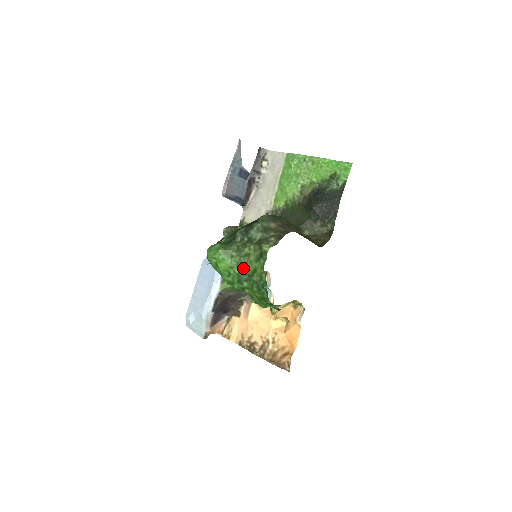
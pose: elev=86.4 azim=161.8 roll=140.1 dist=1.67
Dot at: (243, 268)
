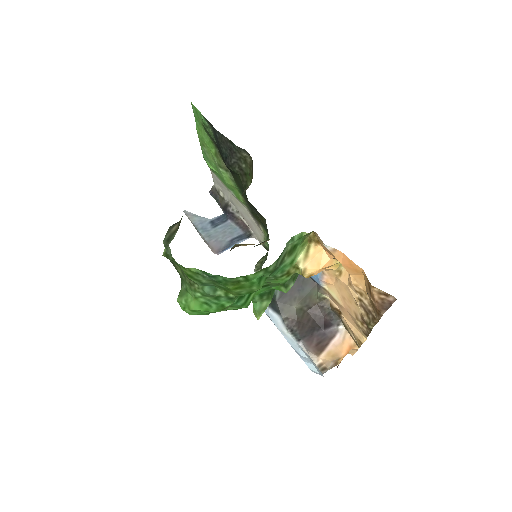
Dot at: (195, 286)
